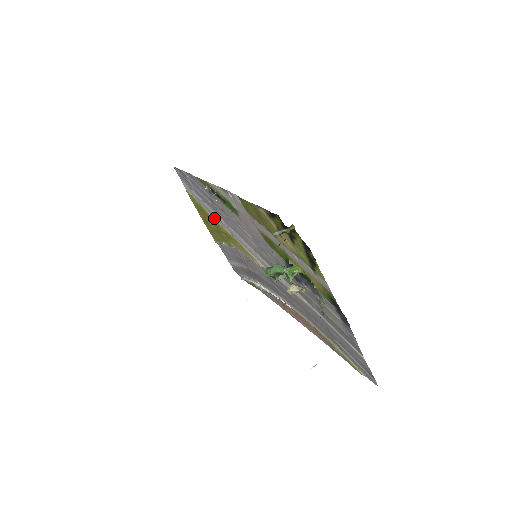
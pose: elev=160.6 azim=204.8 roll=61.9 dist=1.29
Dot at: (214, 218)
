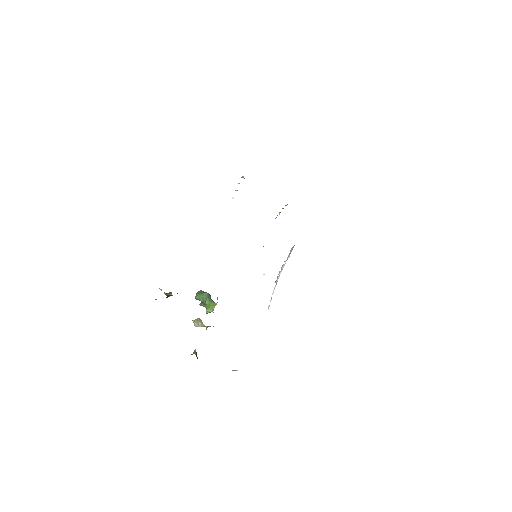
Dot at: occluded
